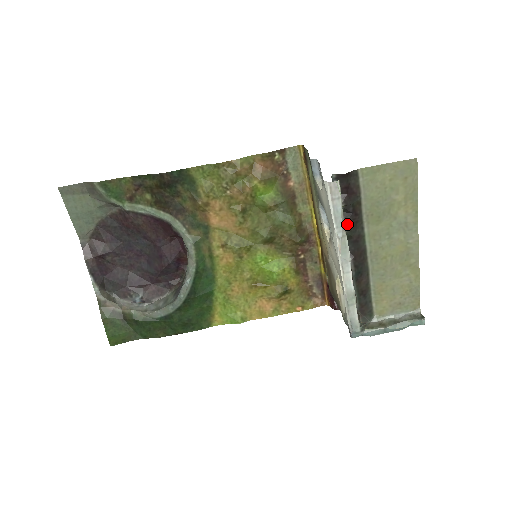
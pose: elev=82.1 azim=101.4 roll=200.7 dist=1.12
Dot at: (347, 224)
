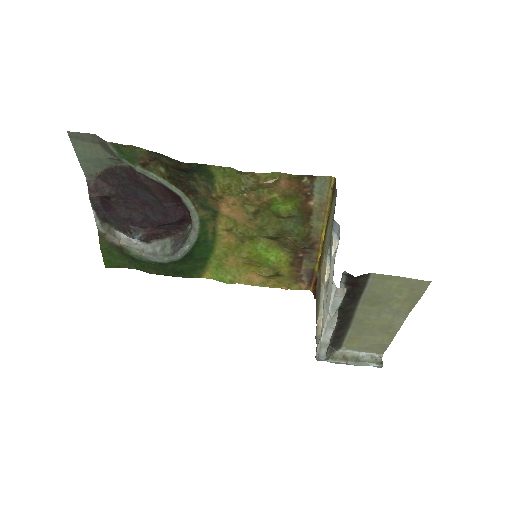
Dot at: (343, 302)
